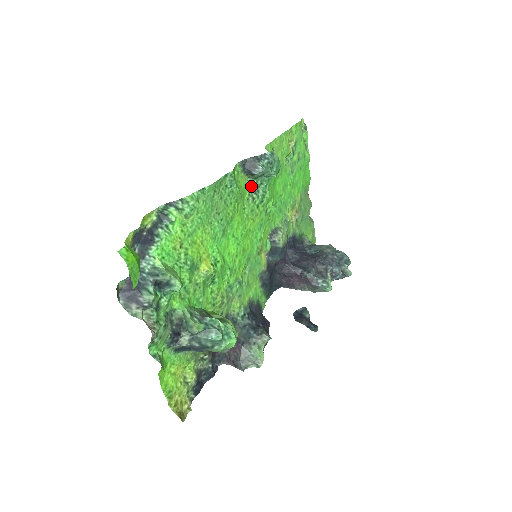
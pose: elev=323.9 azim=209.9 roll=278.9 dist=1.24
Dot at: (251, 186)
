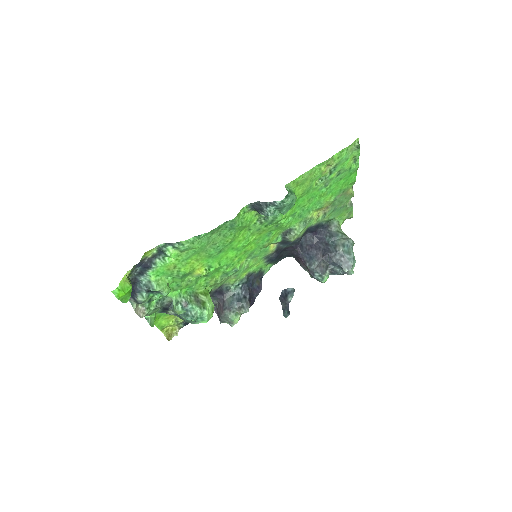
Dot at: occluded
